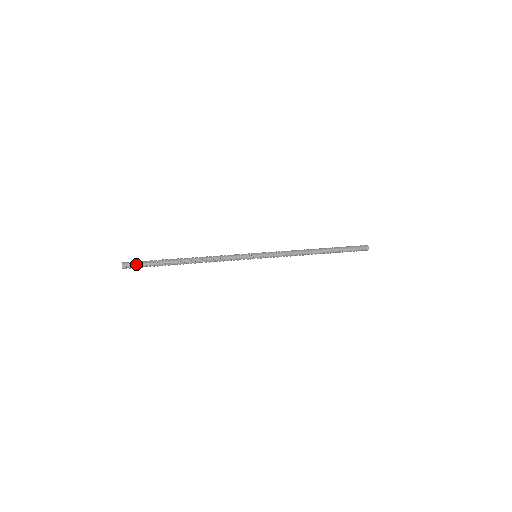
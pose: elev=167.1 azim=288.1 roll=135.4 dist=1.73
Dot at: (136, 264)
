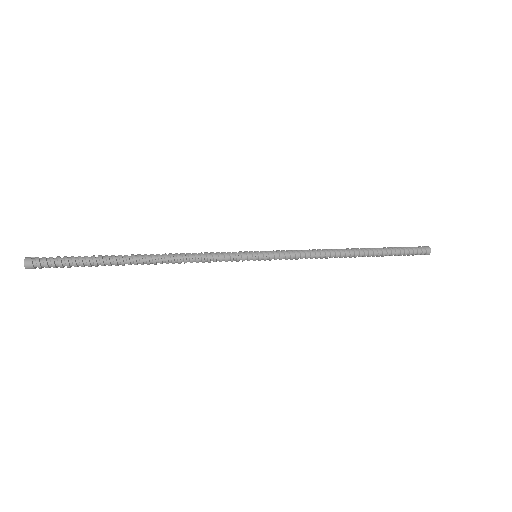
Dot at: (50, 257)
